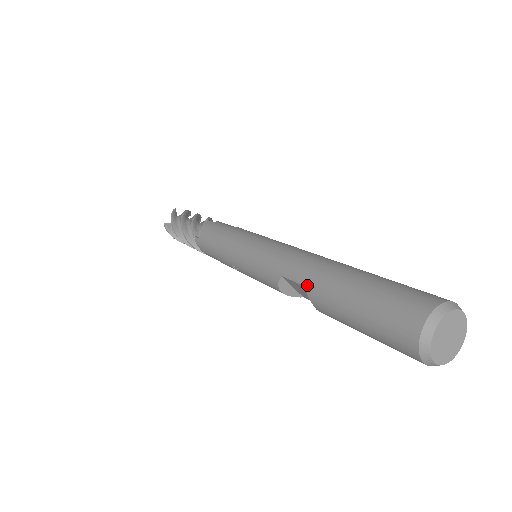
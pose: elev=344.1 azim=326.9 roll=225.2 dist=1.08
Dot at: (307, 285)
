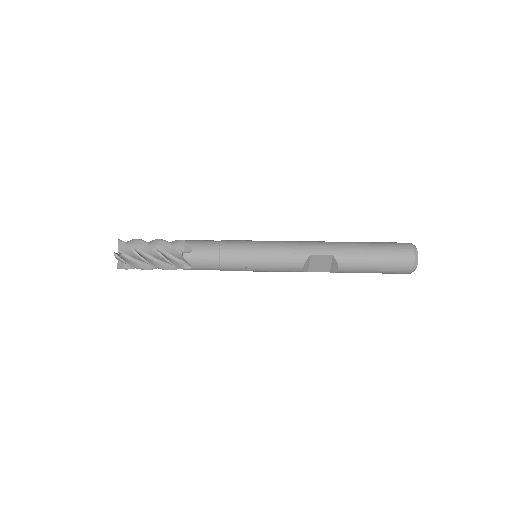
Dot at: (335, 254)
